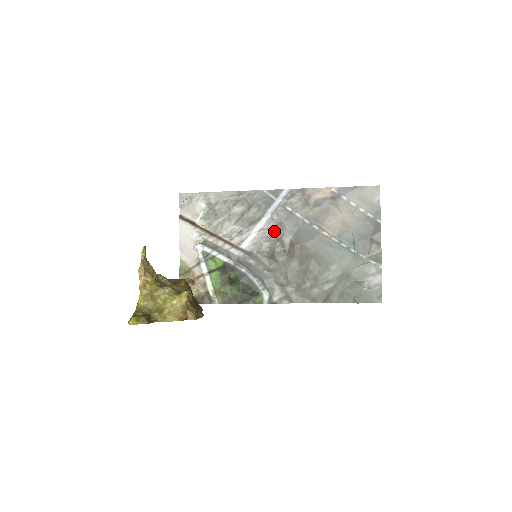
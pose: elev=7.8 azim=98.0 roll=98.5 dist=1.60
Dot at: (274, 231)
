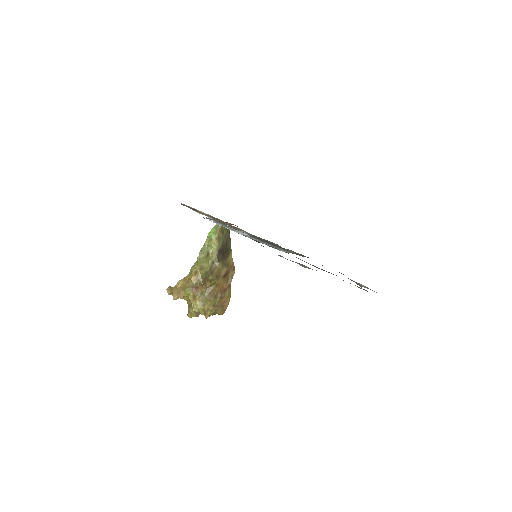
Dot at: occluded
